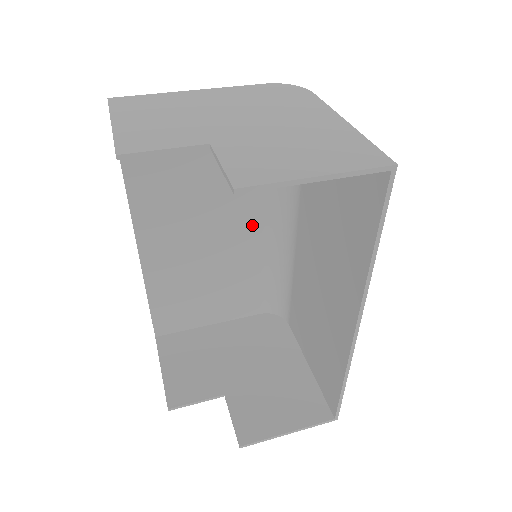
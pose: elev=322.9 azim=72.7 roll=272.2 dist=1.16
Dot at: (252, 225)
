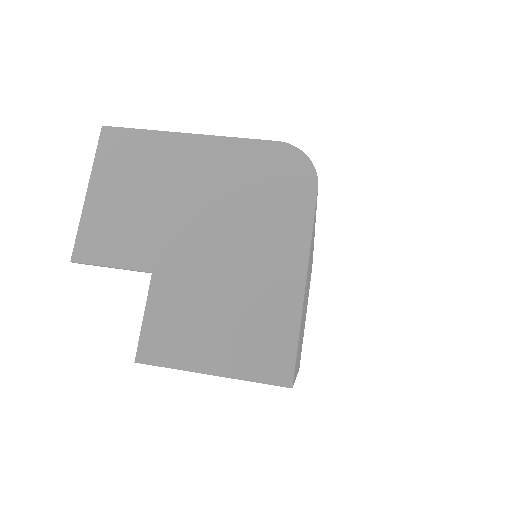
Dot at: occluded
